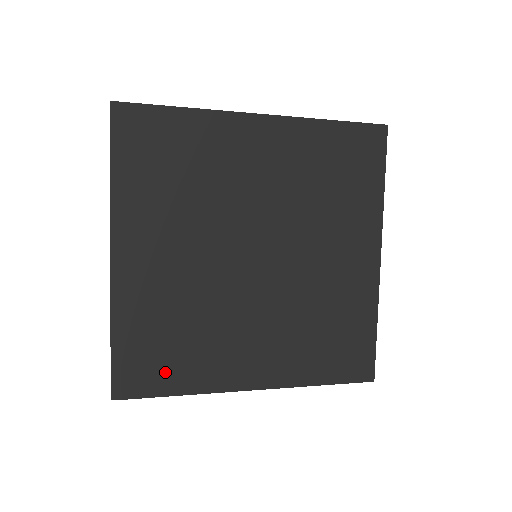
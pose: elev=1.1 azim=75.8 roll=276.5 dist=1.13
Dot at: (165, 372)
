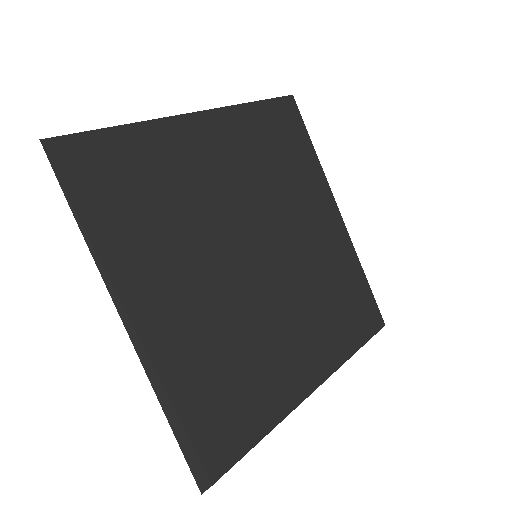
Dot at: (237, 424)
